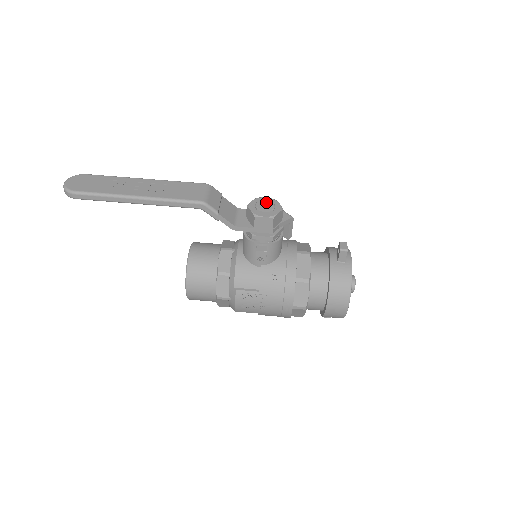
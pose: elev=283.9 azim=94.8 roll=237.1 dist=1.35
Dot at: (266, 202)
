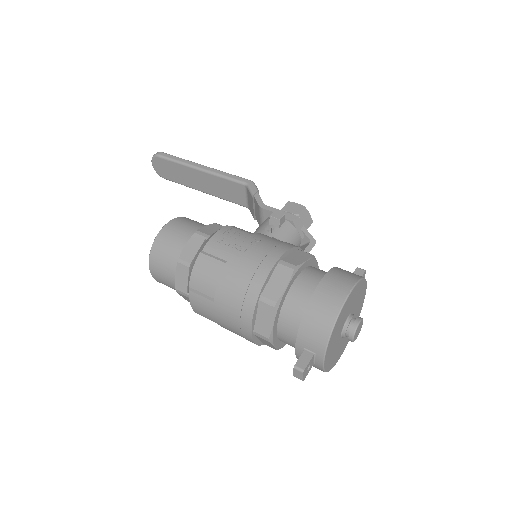
Dot at: occluded
